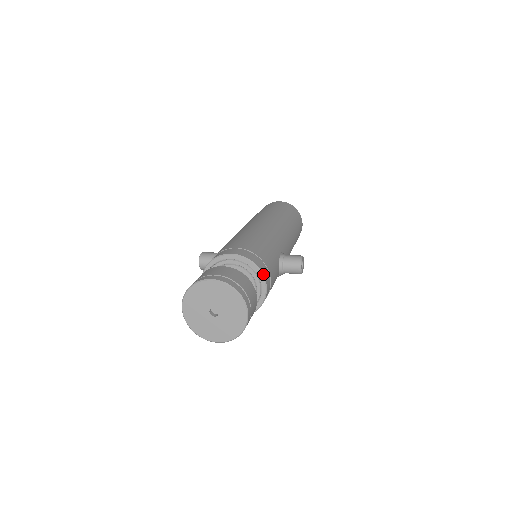
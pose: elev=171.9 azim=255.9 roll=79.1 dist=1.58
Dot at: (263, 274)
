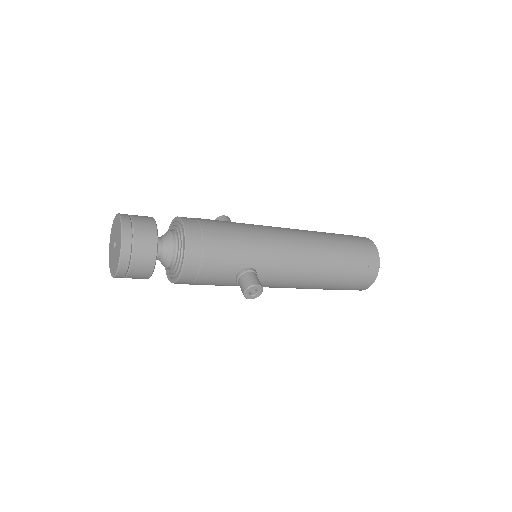
Dot at: (185, 259)
